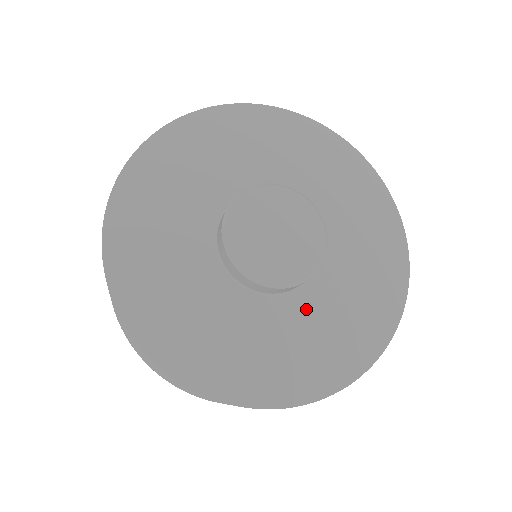
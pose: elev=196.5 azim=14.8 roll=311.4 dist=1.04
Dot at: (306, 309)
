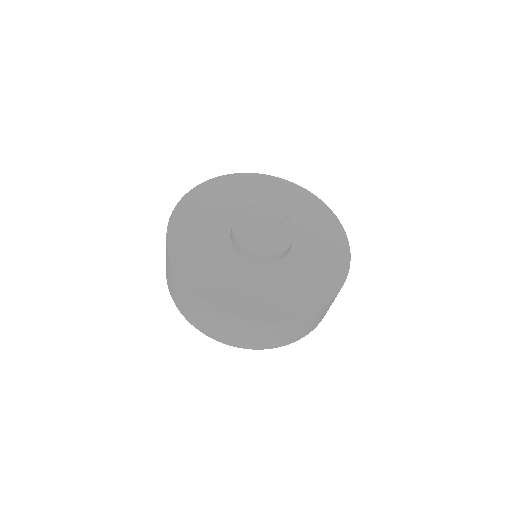
Dot at: (302, 257)
